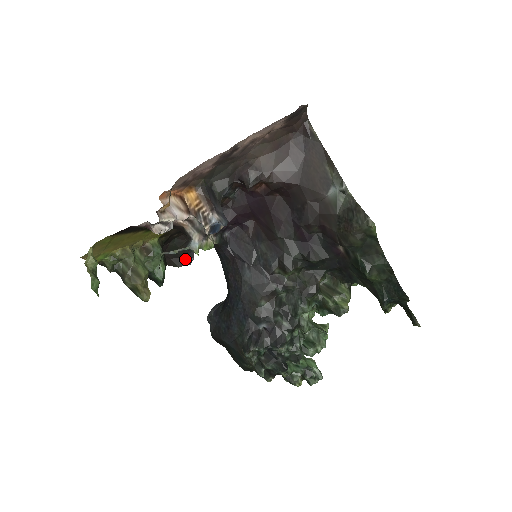
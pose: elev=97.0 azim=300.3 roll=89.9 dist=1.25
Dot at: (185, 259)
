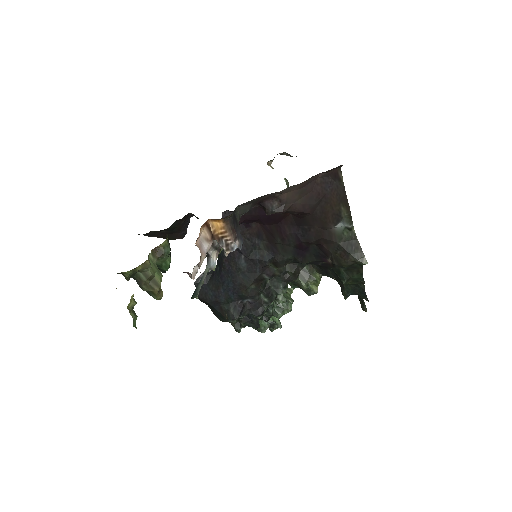
Dot at: (179, 234)
